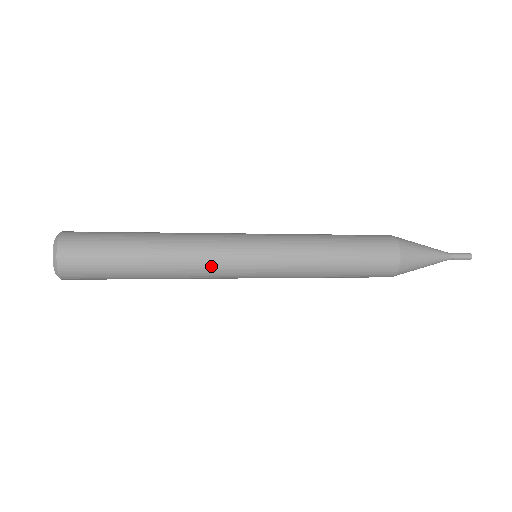
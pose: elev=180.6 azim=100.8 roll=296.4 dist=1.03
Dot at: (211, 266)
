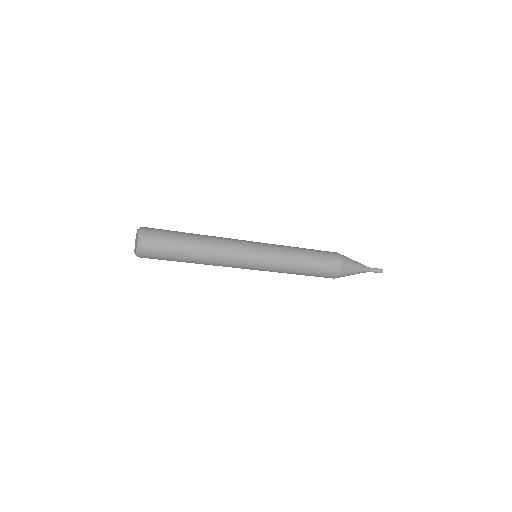
Dot at: (230, 262)
